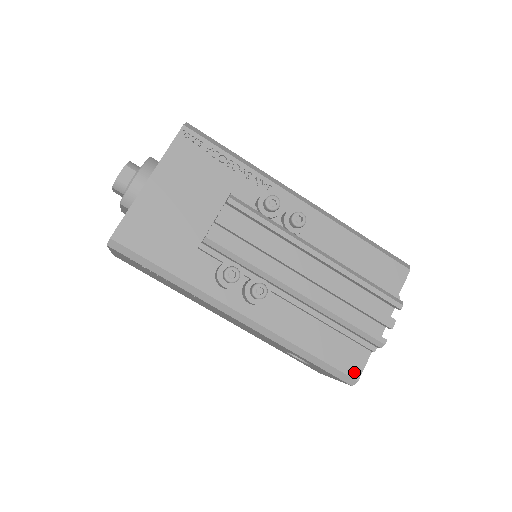
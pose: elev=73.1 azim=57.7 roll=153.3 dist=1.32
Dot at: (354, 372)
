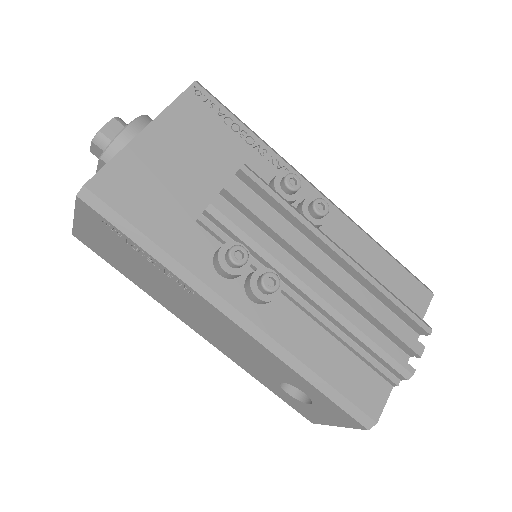
Dot at: (373, 410)
